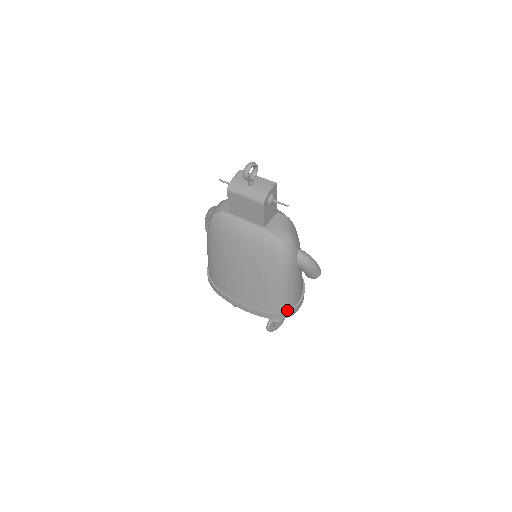
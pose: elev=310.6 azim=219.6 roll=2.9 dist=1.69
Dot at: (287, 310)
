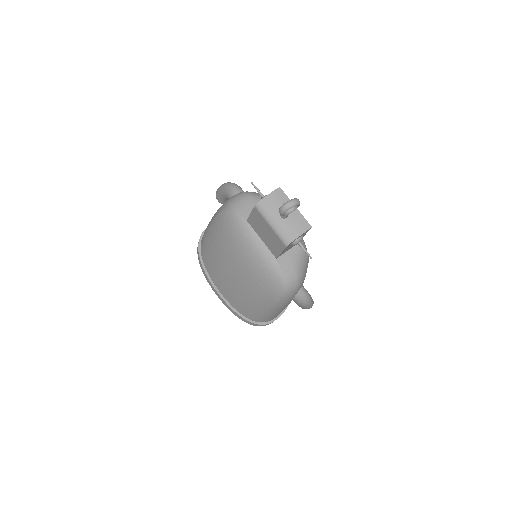
Dot at: (262, 322)
